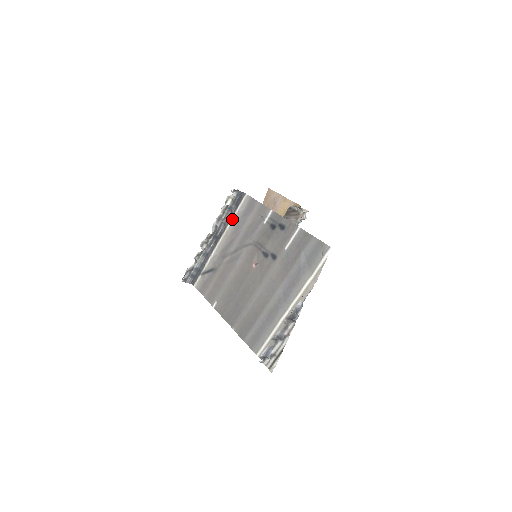
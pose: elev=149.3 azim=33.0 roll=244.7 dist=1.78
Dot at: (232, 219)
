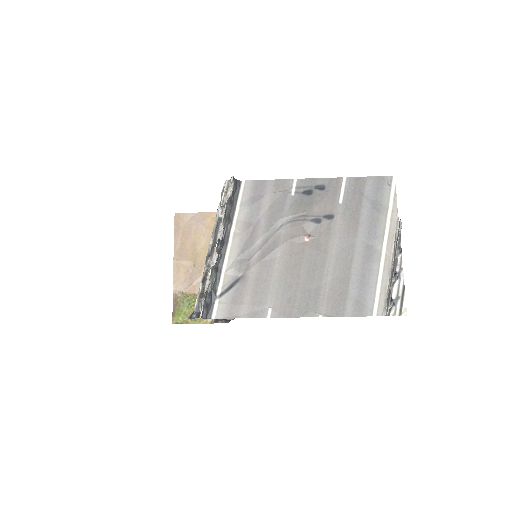
Dot at: (237, 213)
